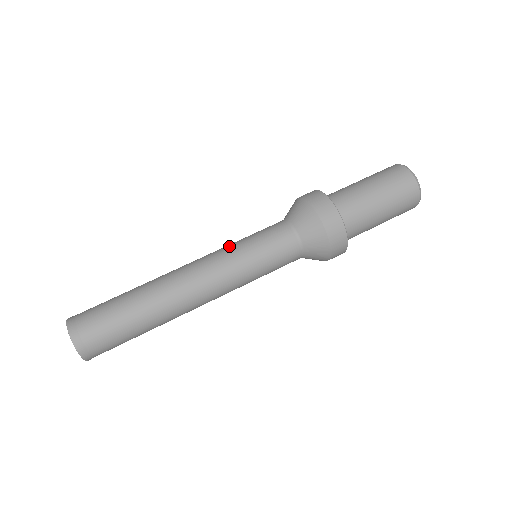
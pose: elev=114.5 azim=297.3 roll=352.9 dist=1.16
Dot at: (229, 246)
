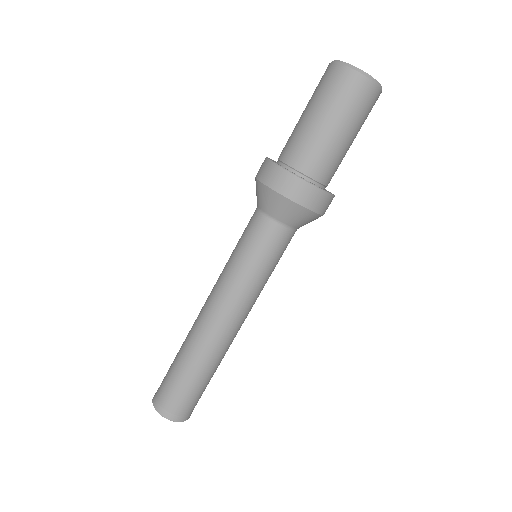
Dot at: (236, 277)
